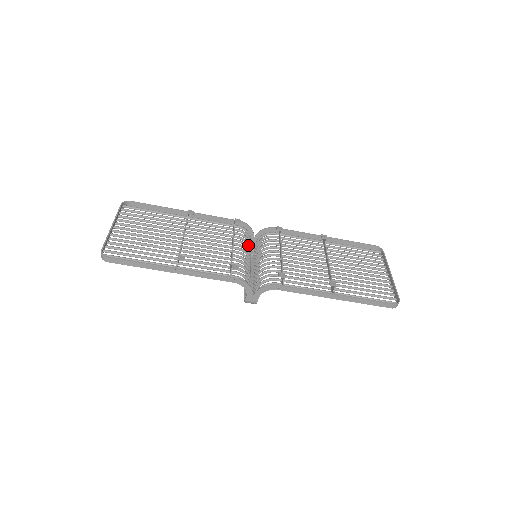
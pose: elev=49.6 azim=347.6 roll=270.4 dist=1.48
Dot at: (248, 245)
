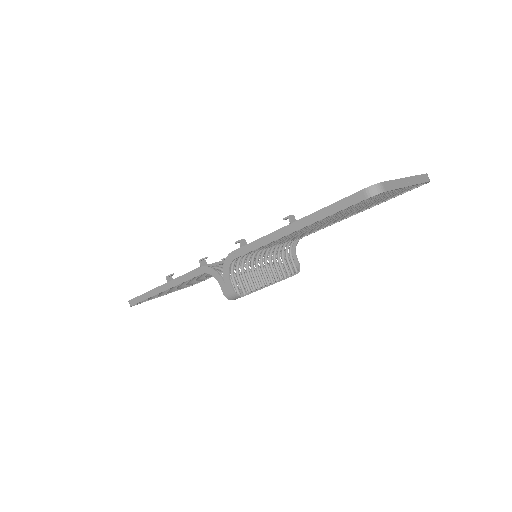
Dot at: occluded
